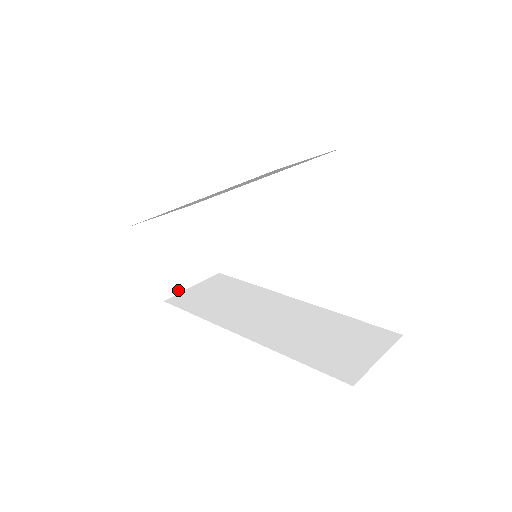
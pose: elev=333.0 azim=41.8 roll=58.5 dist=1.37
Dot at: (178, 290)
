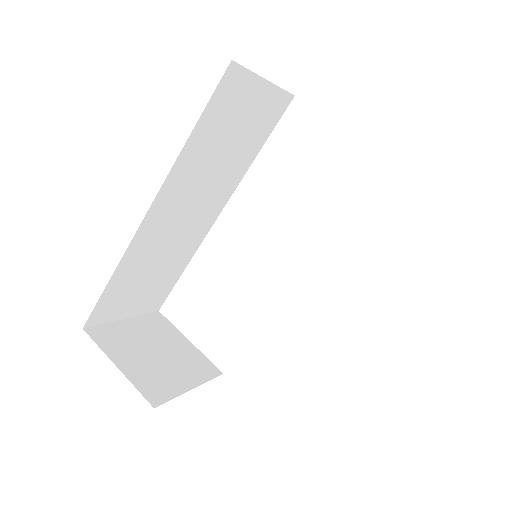
Dot at: (172, 394)
